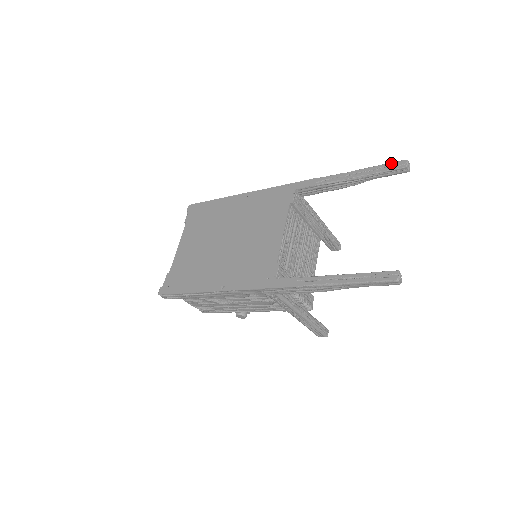
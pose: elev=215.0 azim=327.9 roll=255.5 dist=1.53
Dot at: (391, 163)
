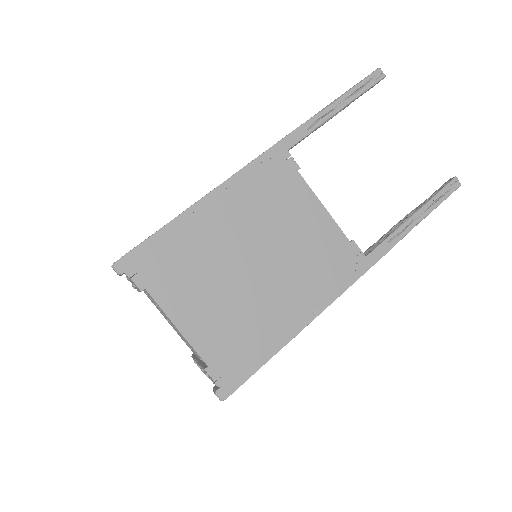
Dot at: (369, 77)
